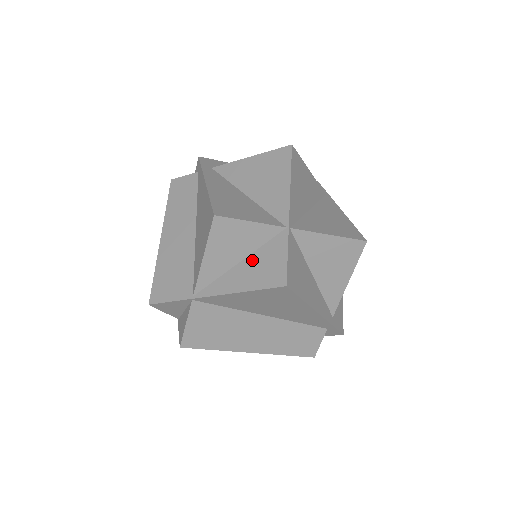
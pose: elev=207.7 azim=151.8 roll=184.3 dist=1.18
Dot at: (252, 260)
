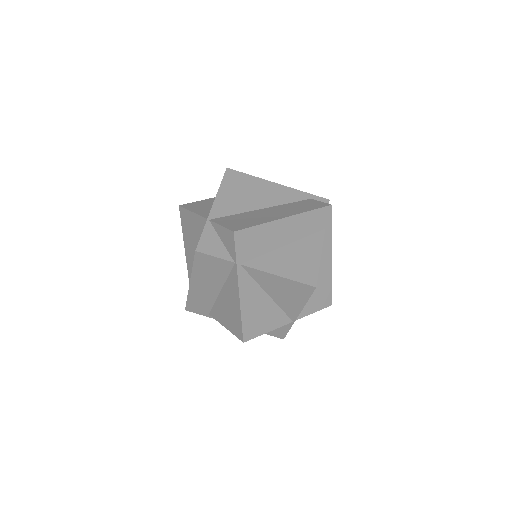
Dot at: occluded
